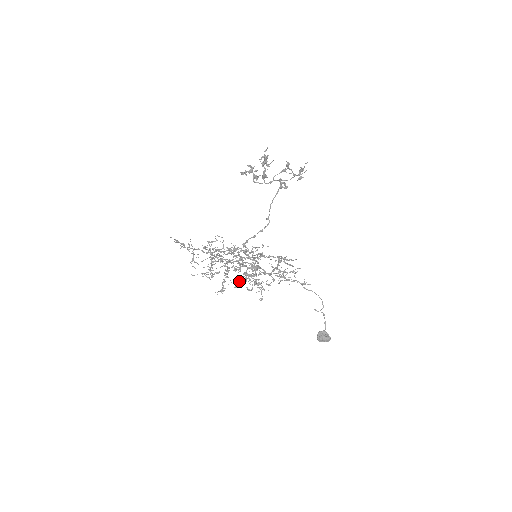
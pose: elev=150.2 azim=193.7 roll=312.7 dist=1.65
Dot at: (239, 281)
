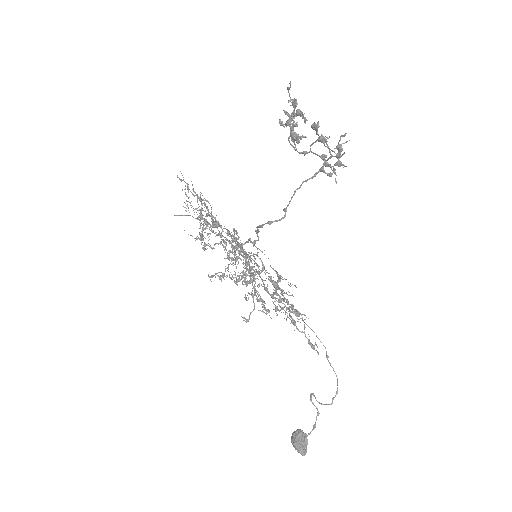
Dot at: occluded
